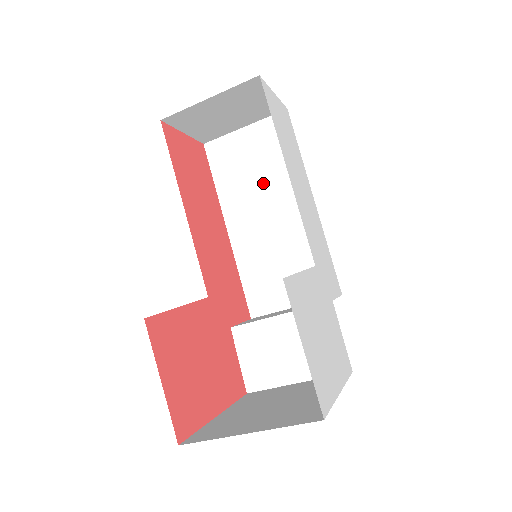
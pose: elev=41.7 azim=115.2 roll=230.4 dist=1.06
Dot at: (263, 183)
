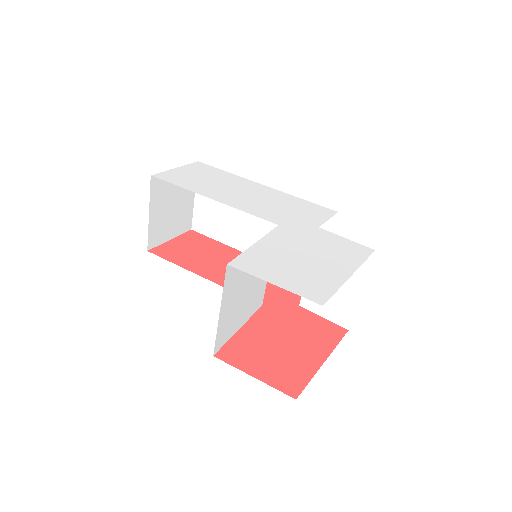
Dot at: (234, 210)
